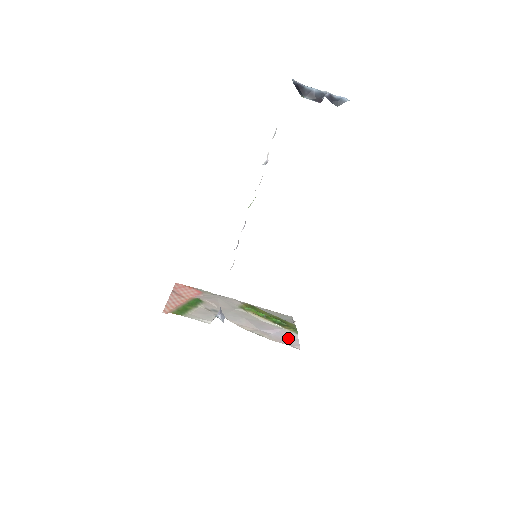
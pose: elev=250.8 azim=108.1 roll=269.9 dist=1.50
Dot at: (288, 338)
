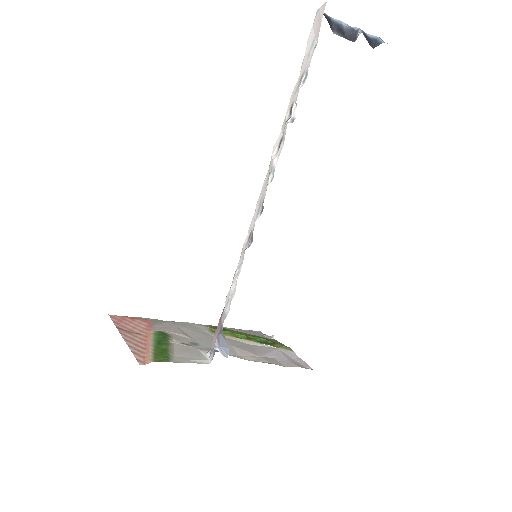
Dot at: (291, 359)
